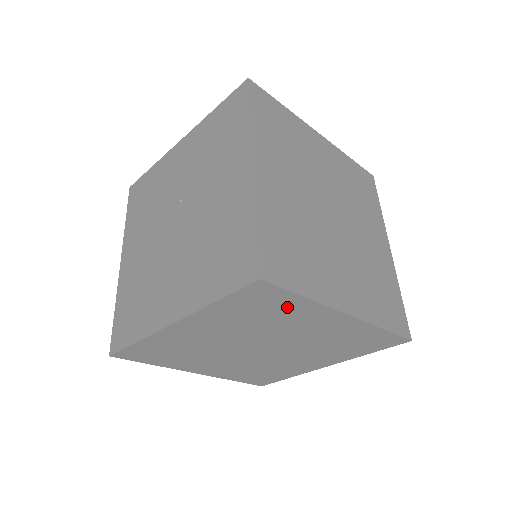
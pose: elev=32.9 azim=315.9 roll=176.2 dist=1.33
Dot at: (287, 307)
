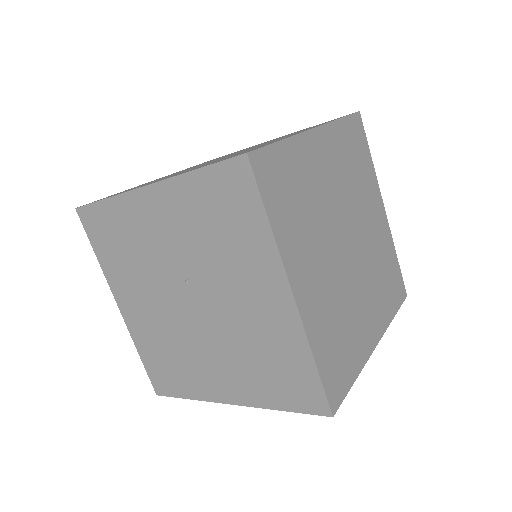
Dot at: occluded
